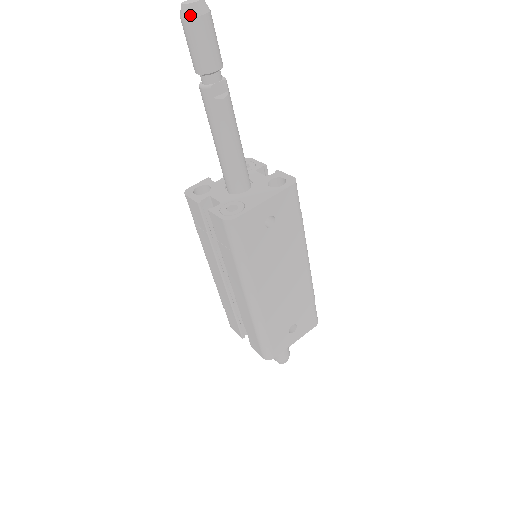
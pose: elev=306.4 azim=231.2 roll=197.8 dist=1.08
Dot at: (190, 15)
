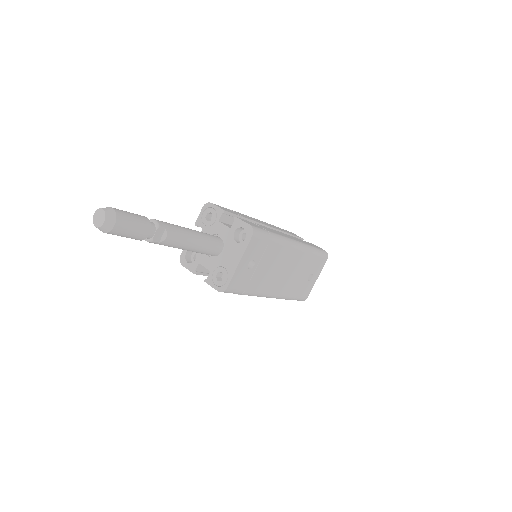
Dot at: (106, 231)
